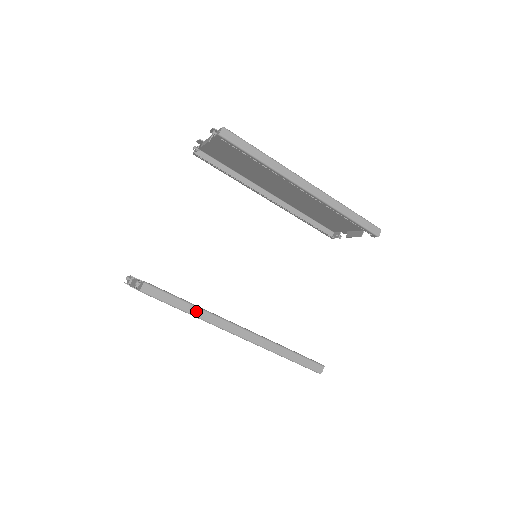
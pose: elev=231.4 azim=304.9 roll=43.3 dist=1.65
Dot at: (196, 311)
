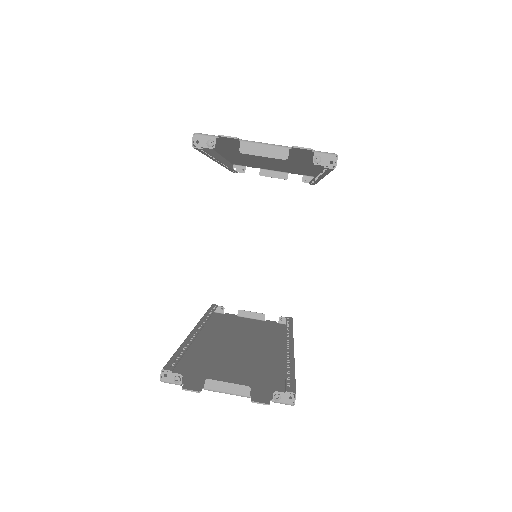
Dot at: occluded
